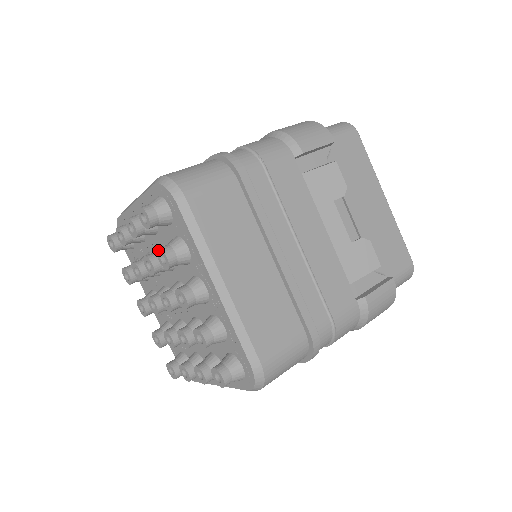
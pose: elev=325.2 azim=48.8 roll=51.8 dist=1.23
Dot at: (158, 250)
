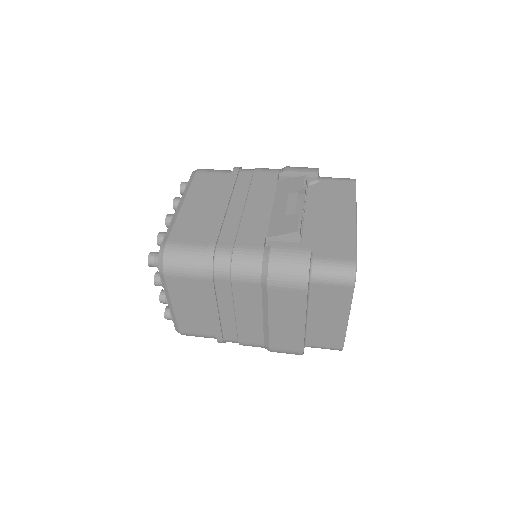
Dot at: occluded
